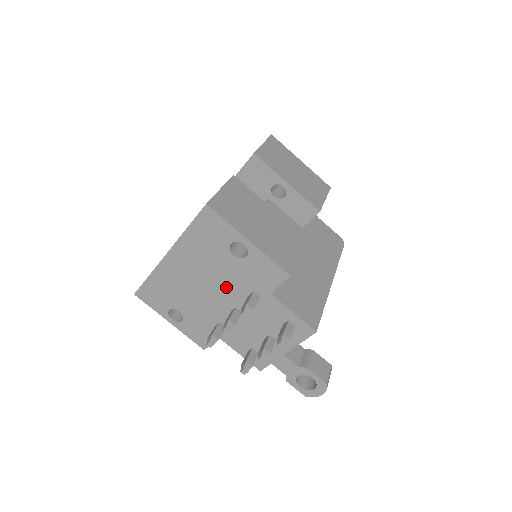
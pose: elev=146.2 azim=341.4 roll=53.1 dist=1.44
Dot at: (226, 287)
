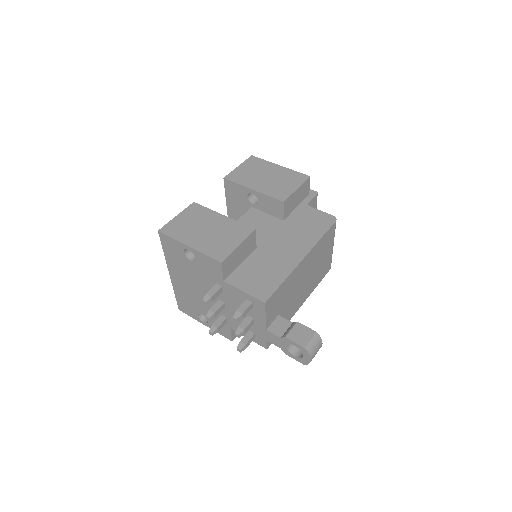
Dot at: (205, 286)
